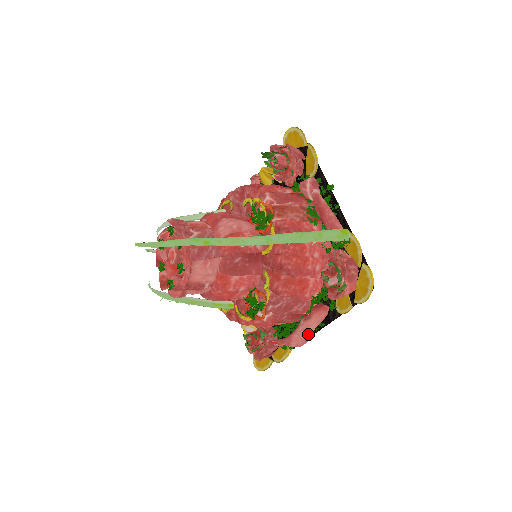
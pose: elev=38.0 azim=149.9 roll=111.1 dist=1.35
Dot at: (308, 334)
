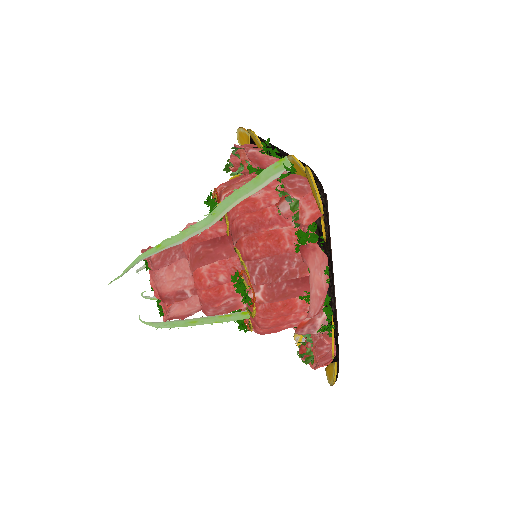
Dot at: (318, 290)
